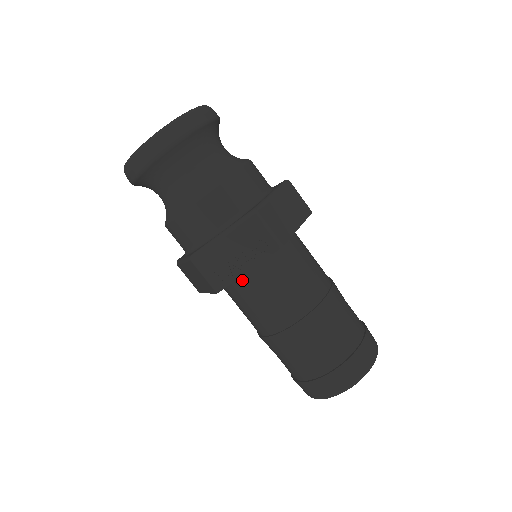
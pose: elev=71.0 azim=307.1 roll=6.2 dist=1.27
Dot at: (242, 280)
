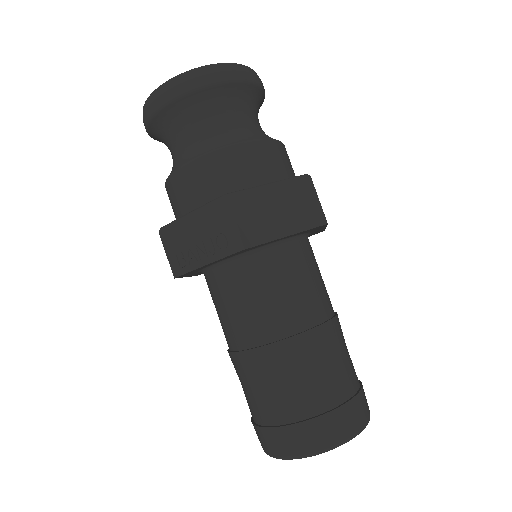
Dot at: (211, 275)
